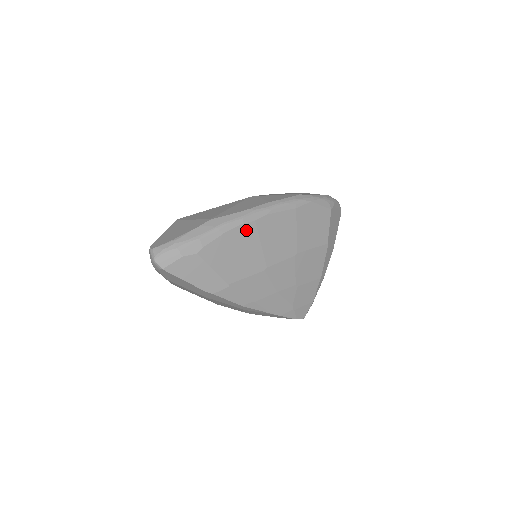
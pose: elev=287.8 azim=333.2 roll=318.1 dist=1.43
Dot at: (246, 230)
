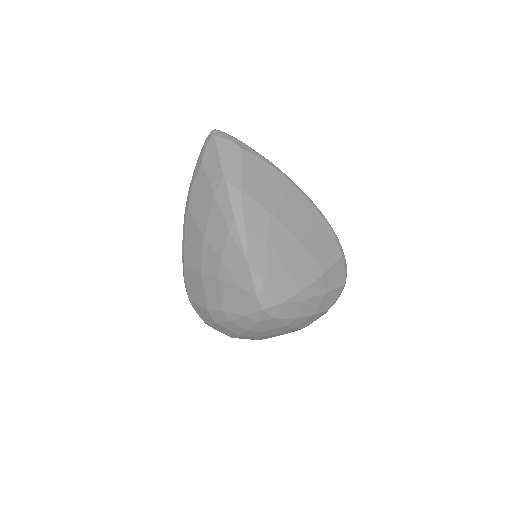
Dot at: (281, 180)
